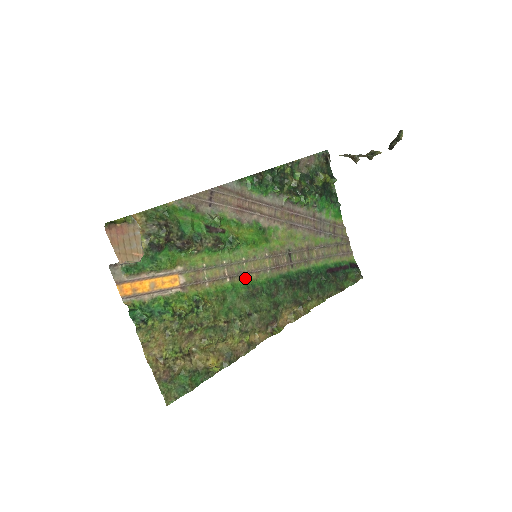
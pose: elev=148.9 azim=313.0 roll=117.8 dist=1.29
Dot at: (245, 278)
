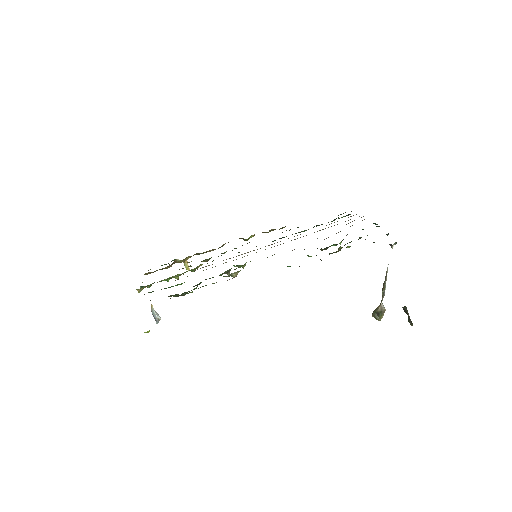
Dot at: occluded
